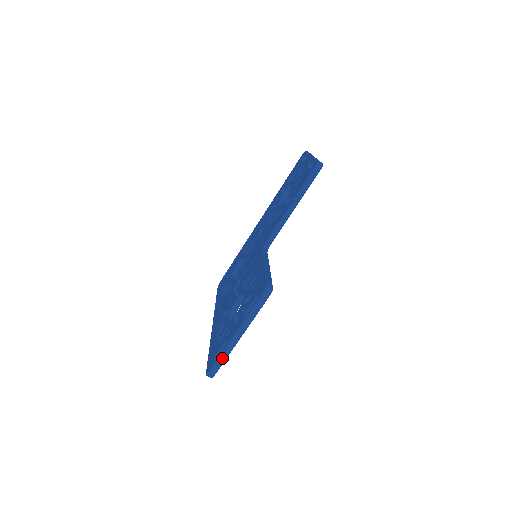
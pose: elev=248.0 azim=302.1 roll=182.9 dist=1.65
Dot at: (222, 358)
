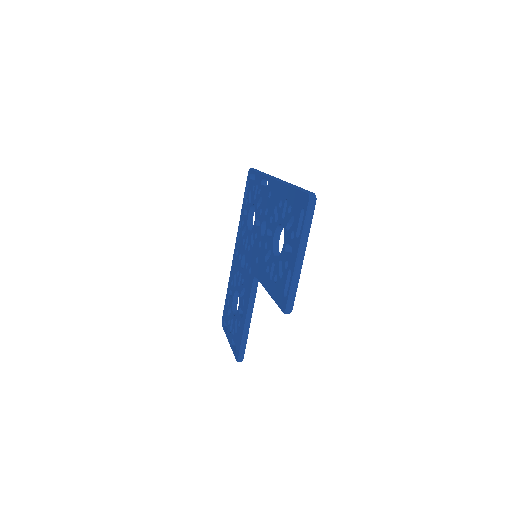
Dot at: occluded
